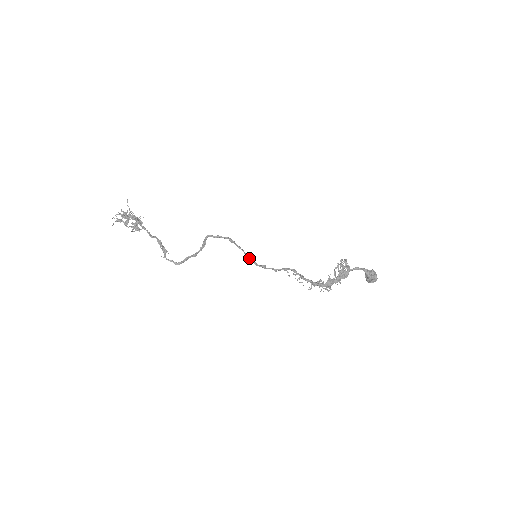
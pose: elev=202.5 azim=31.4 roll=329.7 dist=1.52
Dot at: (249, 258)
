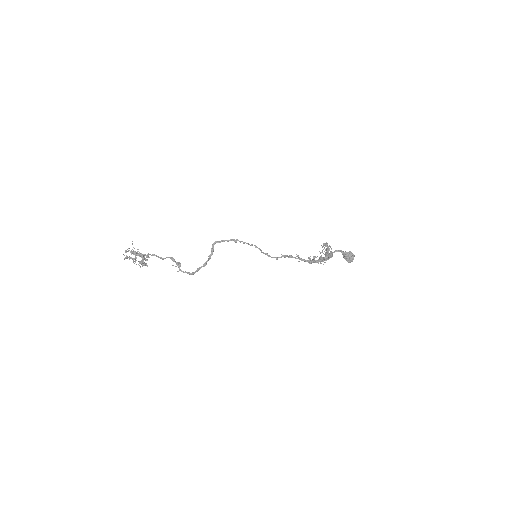
Dot at: (255, 246)
